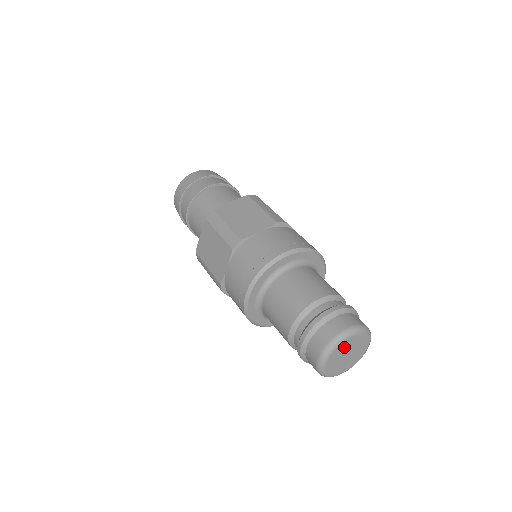
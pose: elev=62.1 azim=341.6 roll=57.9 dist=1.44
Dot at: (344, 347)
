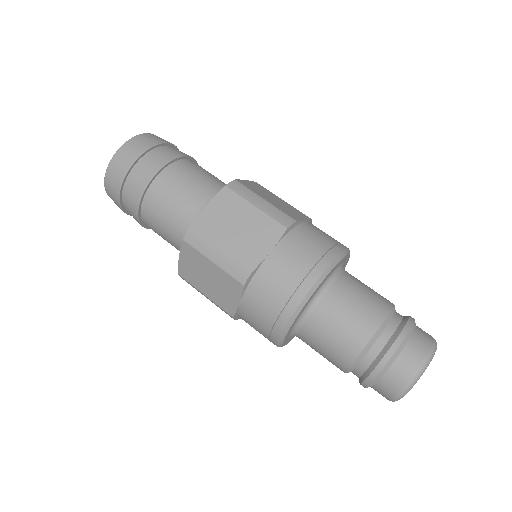
Dot at: occluded
